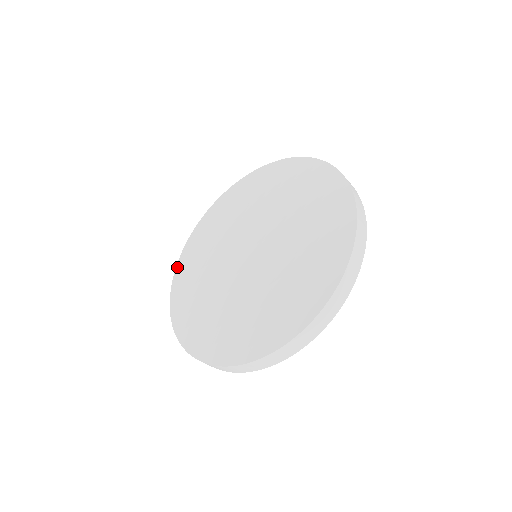
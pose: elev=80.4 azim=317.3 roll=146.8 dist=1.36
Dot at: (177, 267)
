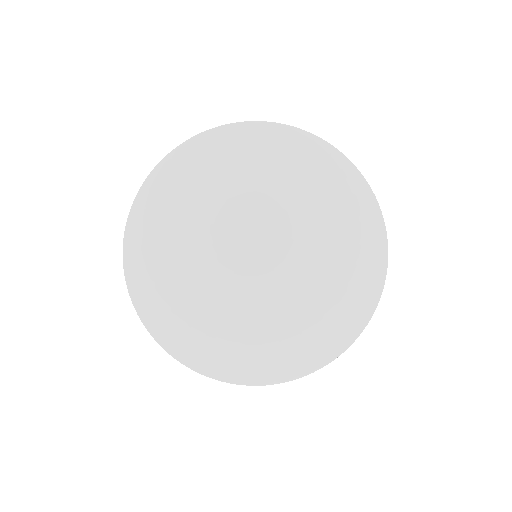
Dot at: (179, 150)
